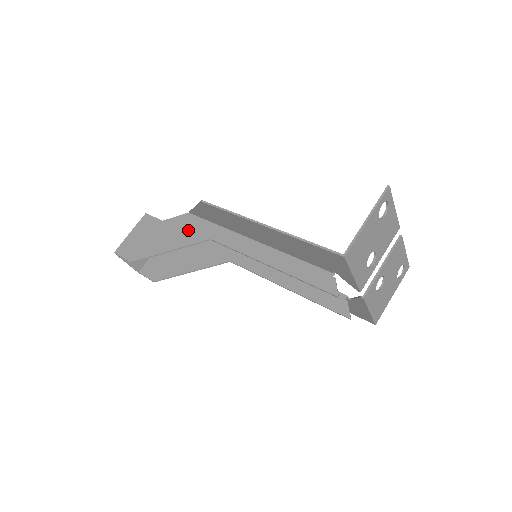
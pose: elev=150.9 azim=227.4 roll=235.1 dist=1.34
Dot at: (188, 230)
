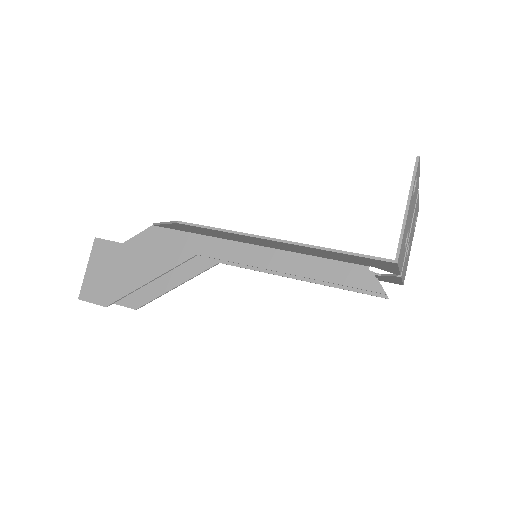
Dot at: (162, 249)
